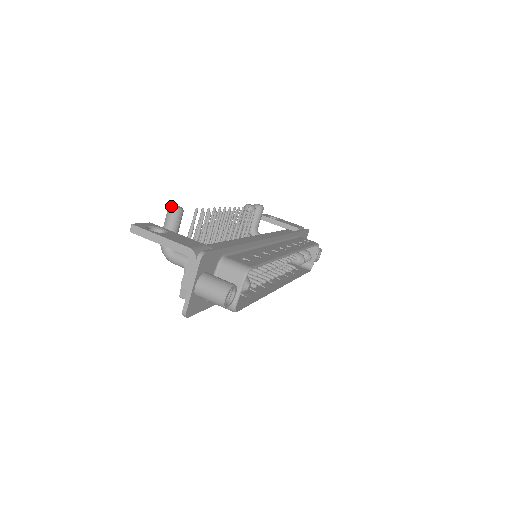
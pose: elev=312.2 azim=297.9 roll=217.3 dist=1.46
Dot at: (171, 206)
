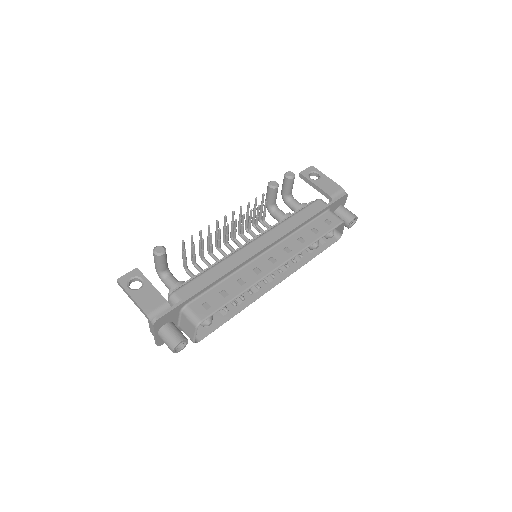
Dot at: (154, 251)
